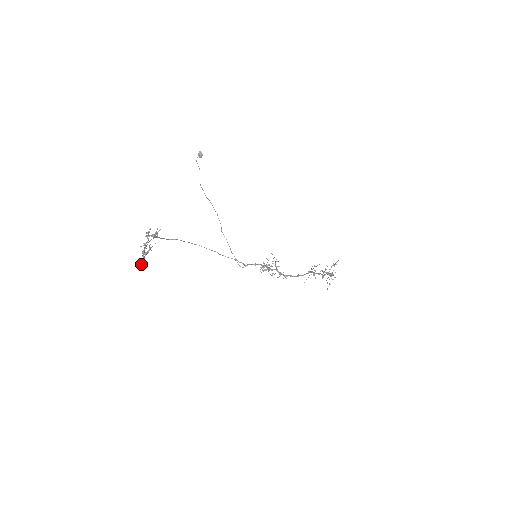
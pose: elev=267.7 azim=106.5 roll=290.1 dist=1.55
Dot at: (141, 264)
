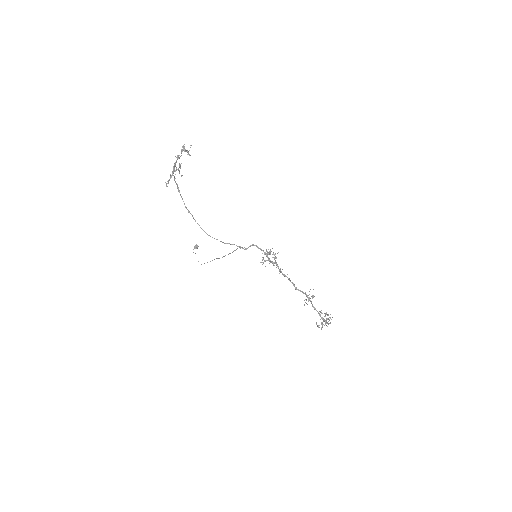
Dot at: (168, 180)
